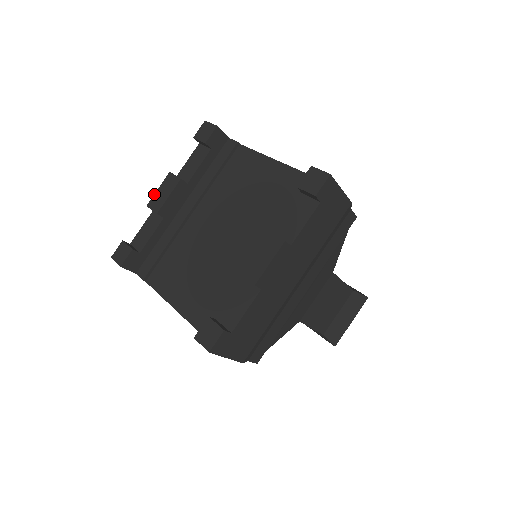
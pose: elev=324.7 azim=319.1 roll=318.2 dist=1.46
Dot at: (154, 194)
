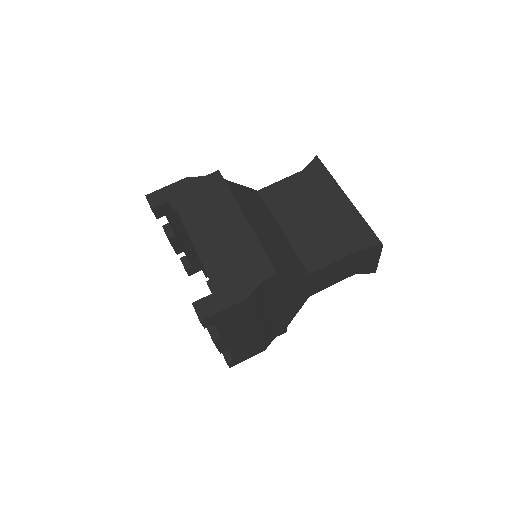
Dot at: occluded
